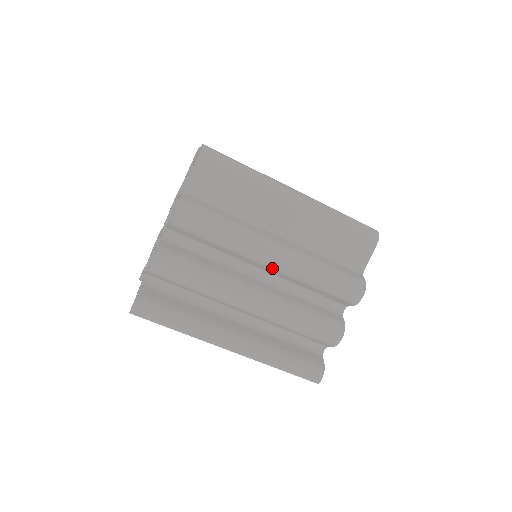
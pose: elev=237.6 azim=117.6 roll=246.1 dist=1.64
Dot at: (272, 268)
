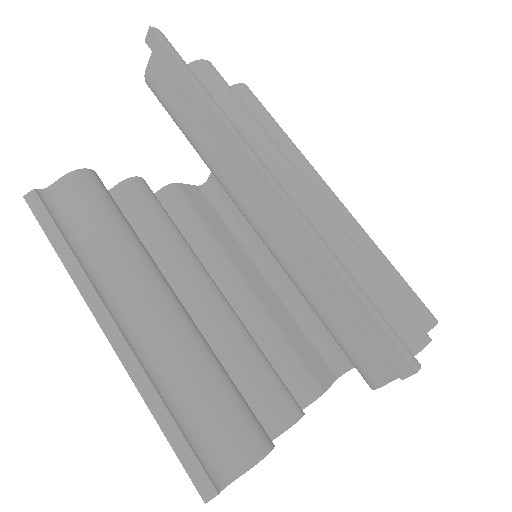
Dot at: (326, 204)
